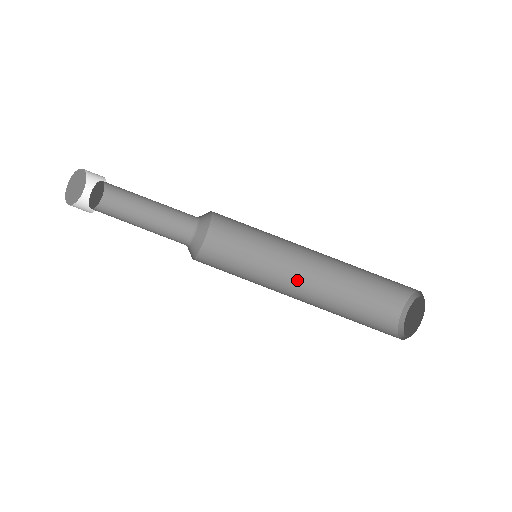
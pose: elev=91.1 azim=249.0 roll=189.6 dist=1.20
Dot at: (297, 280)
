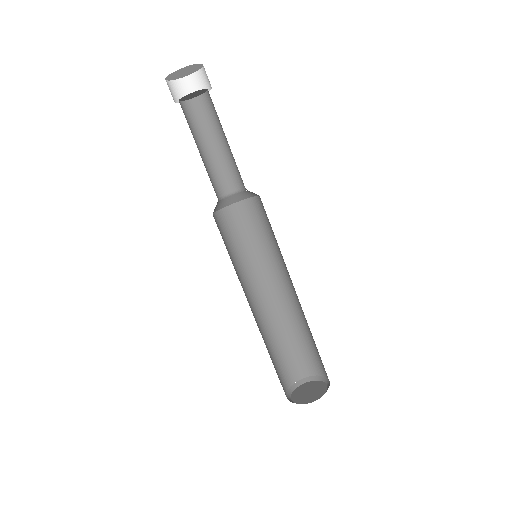
Dot at: (253, 301)
